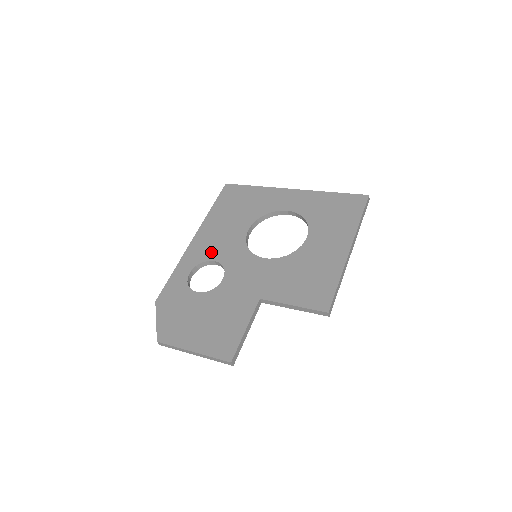
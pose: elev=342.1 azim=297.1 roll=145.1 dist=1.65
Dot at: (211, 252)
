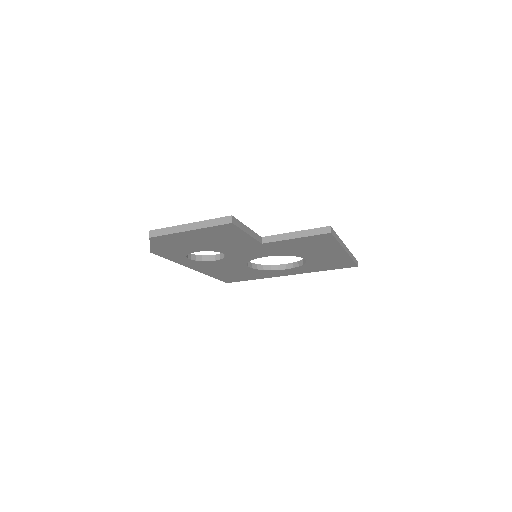
Dot at: occluded
